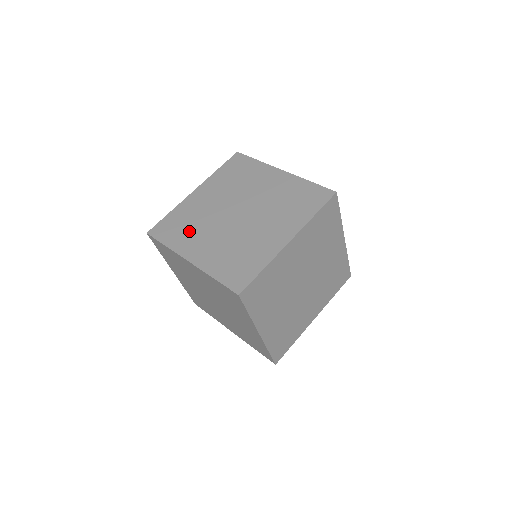
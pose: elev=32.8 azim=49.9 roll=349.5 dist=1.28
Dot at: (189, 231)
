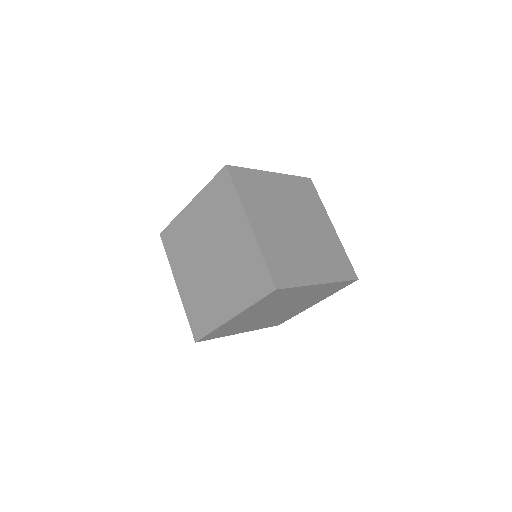
Dot at: (259, 200)
